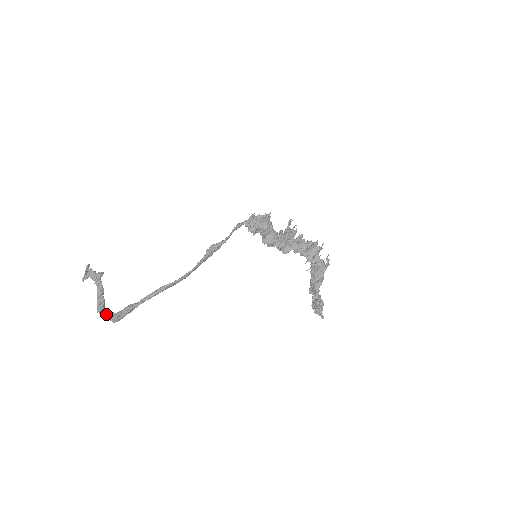
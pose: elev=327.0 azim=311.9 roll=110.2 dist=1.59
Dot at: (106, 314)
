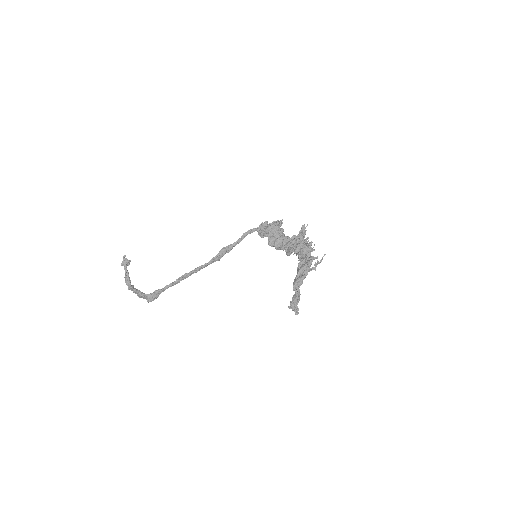
Dot at: (140, 294)
